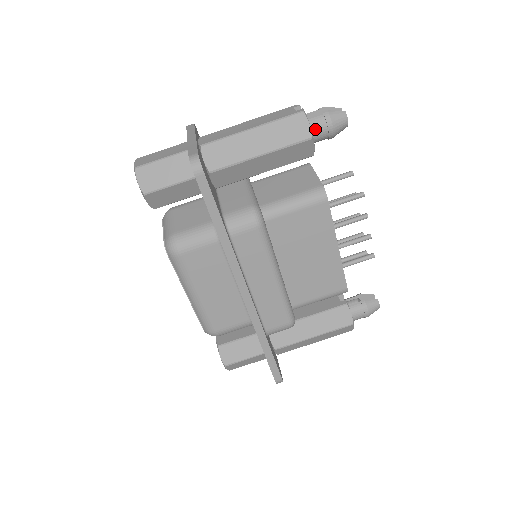
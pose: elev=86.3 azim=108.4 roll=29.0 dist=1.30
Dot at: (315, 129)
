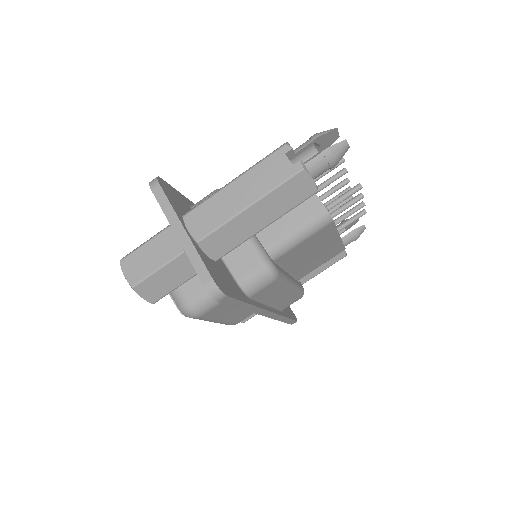
Dot at: (316, 174)
